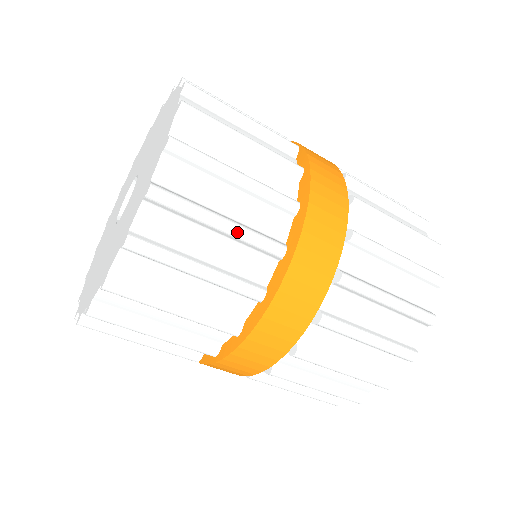
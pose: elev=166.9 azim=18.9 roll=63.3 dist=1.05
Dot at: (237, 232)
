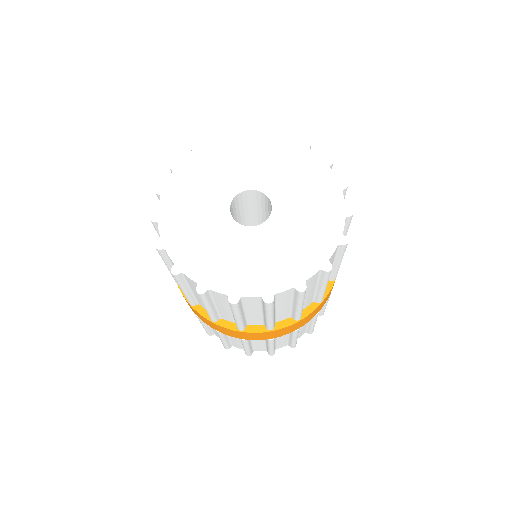
Dot at: occluded
